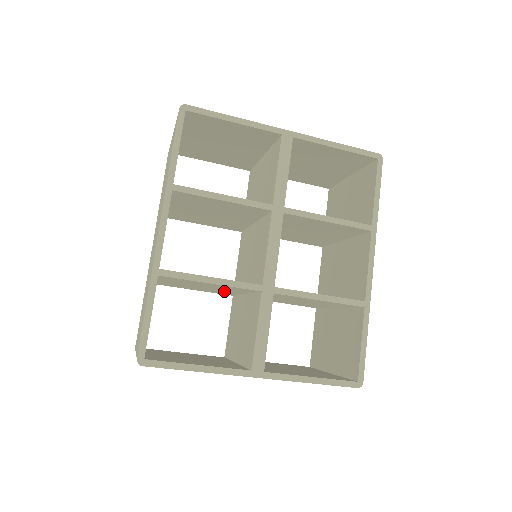
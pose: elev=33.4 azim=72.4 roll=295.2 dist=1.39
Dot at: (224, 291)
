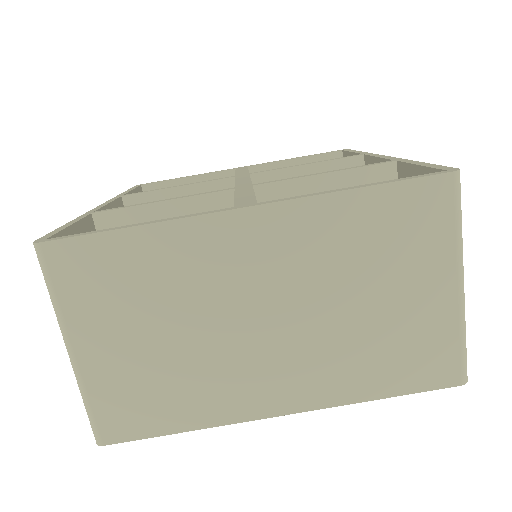
Dot at: occluded
